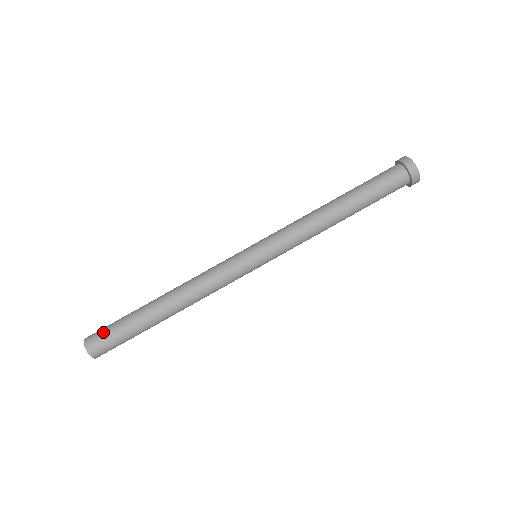
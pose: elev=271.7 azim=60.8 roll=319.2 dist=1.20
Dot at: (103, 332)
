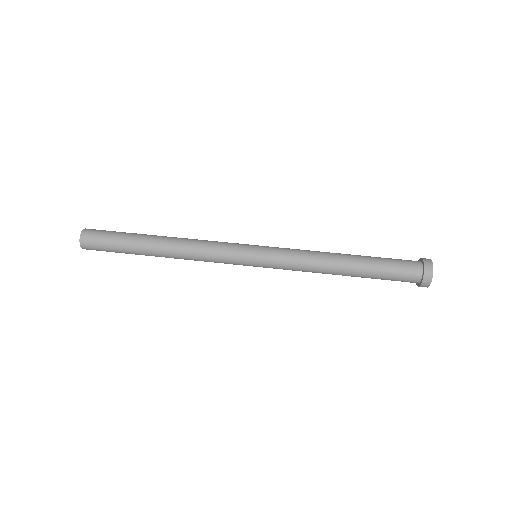
Dot at: occluded
